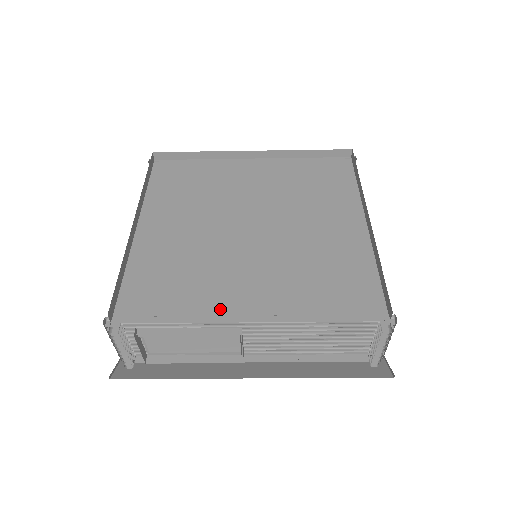
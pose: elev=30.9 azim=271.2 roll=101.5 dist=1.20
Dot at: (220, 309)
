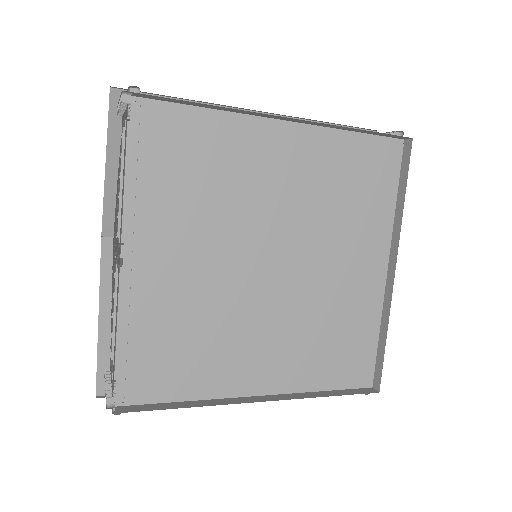
Dot at: (230, 384)
